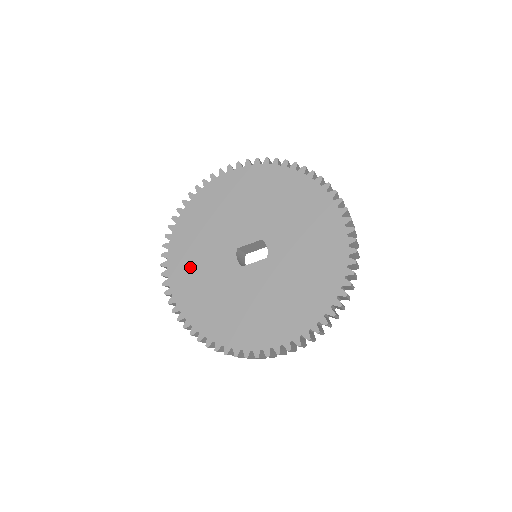
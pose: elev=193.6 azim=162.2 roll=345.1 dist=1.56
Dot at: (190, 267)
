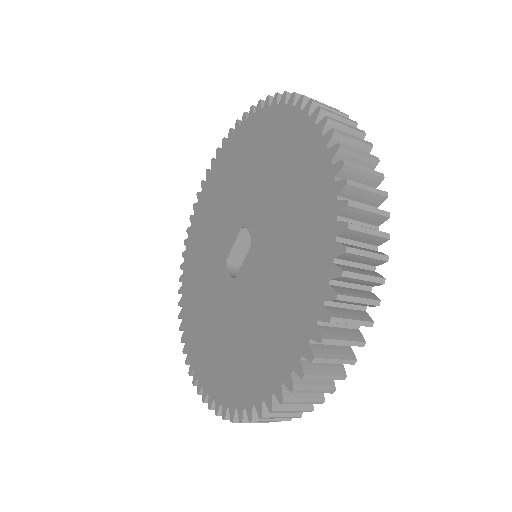
Dot at: (199, 322)
